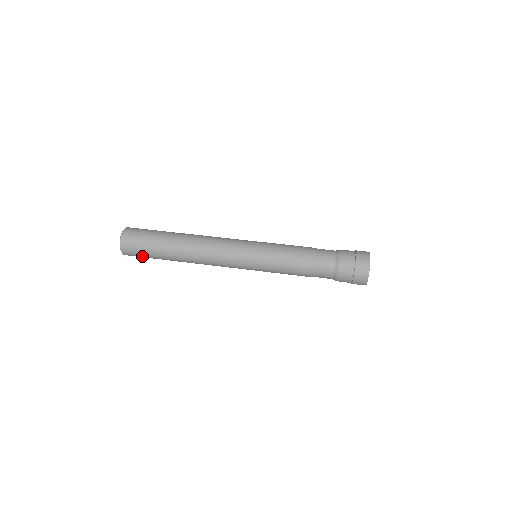
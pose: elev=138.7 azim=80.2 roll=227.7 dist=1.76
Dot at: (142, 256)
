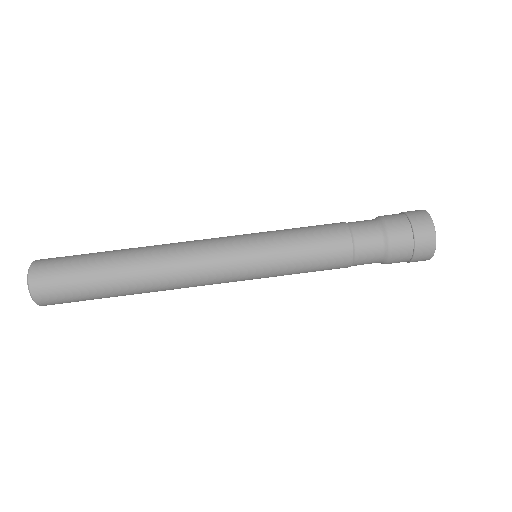
Dot at: occluded
